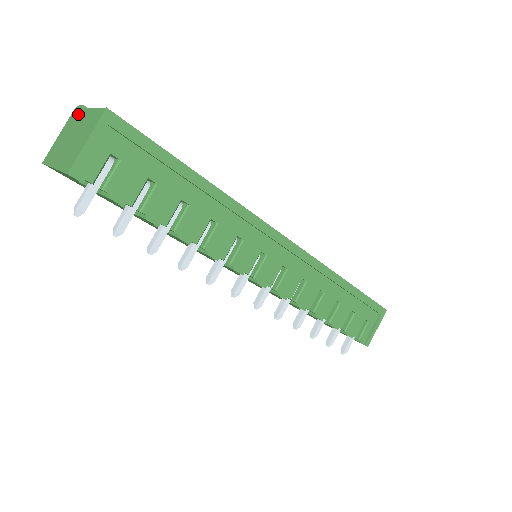
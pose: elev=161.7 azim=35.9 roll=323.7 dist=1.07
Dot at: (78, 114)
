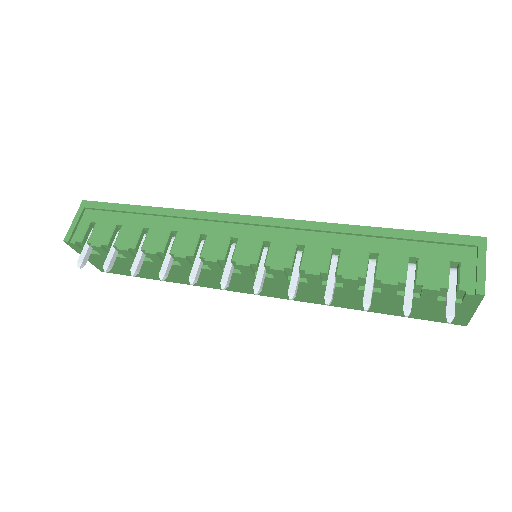
Dot at: occluded
